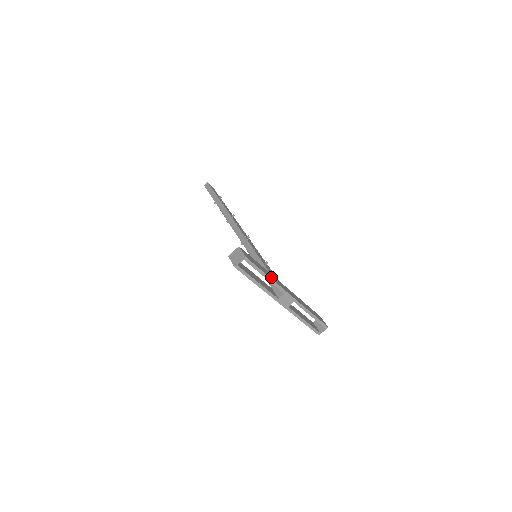
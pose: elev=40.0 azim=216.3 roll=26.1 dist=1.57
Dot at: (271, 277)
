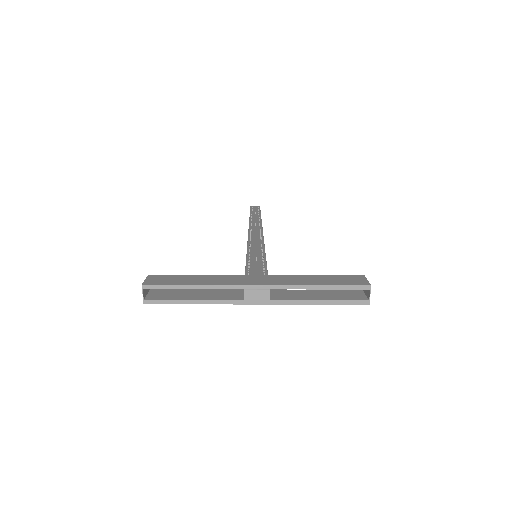
Dot at: (209, 282)
